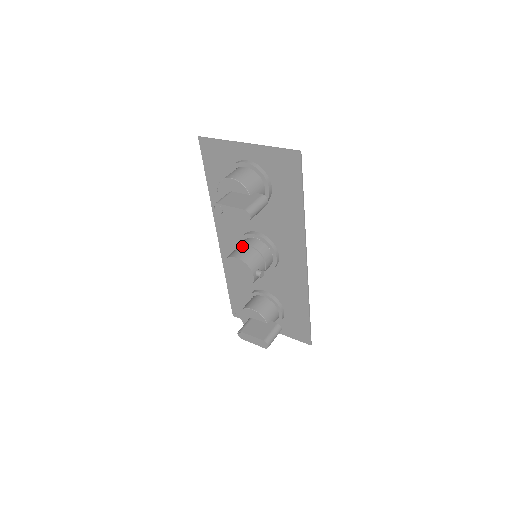
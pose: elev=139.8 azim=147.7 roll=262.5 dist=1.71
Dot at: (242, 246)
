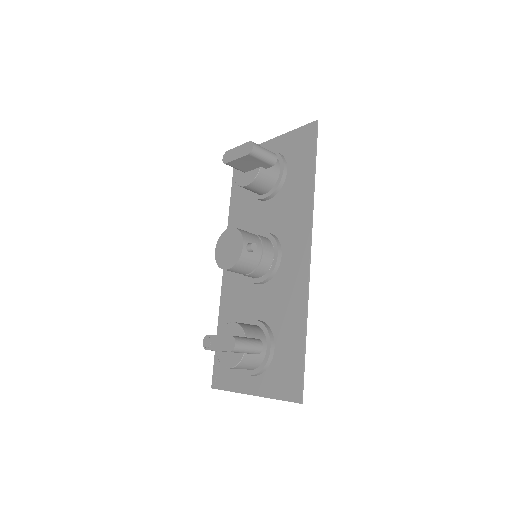
Dot at: occluded
